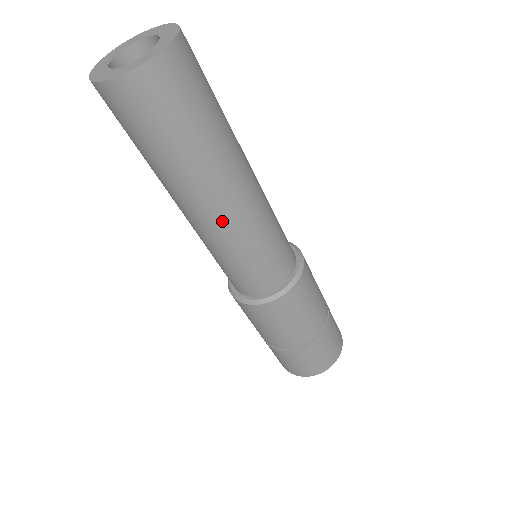
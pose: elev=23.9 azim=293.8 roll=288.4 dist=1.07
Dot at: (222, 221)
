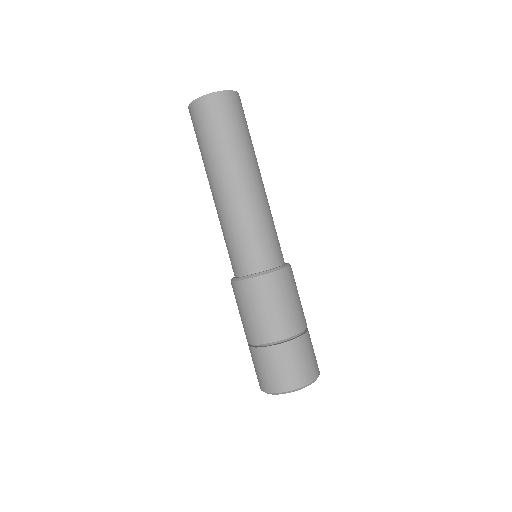
Dot at: (229, 198)
